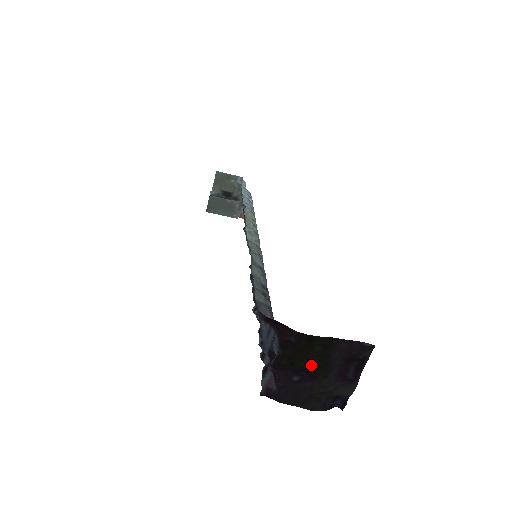
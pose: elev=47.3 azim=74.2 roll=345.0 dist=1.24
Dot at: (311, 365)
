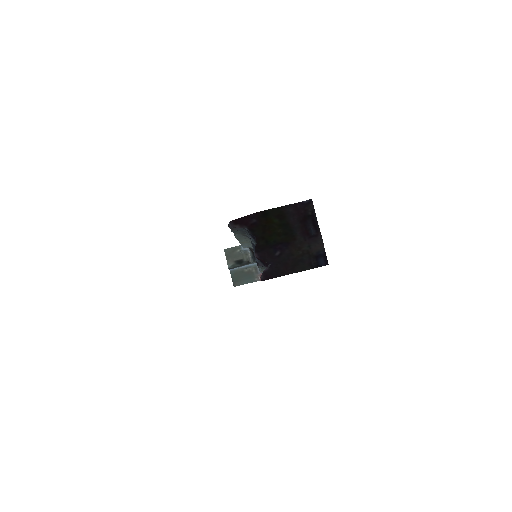
Dot at: (280, 236)
